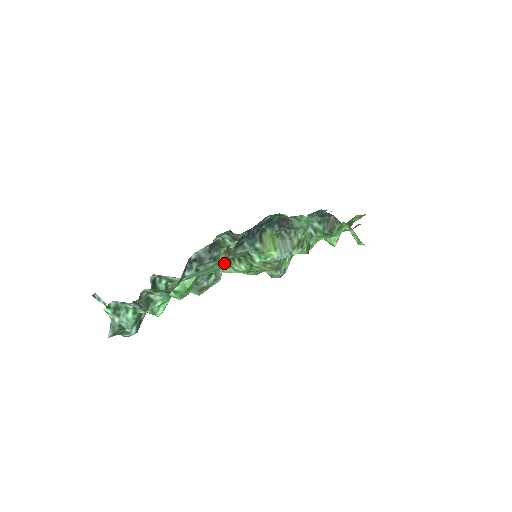
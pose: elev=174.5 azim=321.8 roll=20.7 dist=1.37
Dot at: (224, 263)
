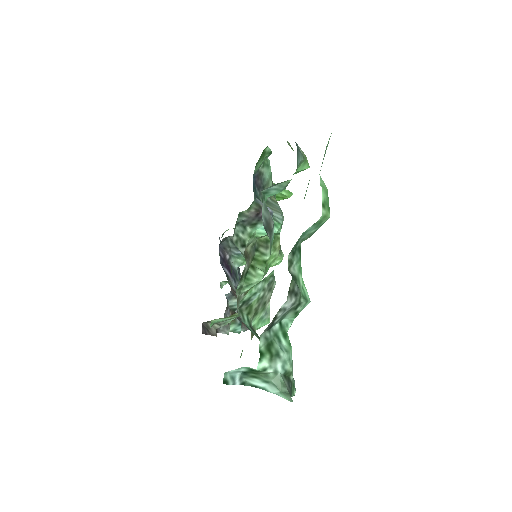
Dot at: (240, 294)
